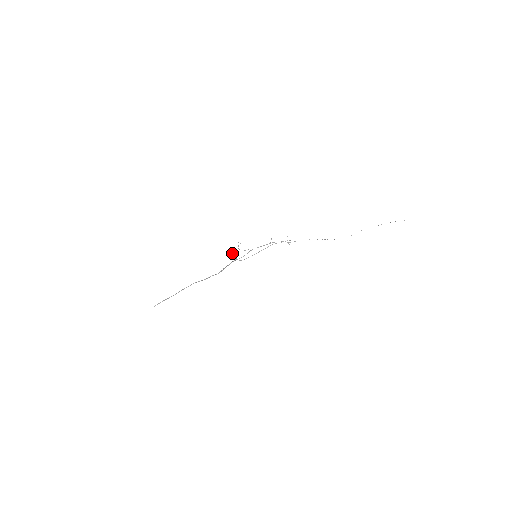
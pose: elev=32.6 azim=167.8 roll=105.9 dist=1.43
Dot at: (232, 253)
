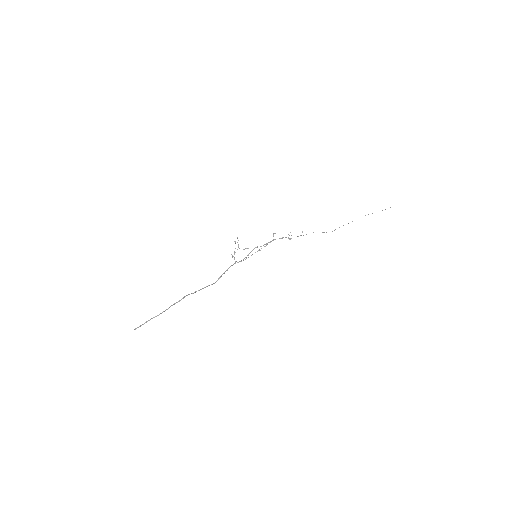
Dot at: (231, 254)
